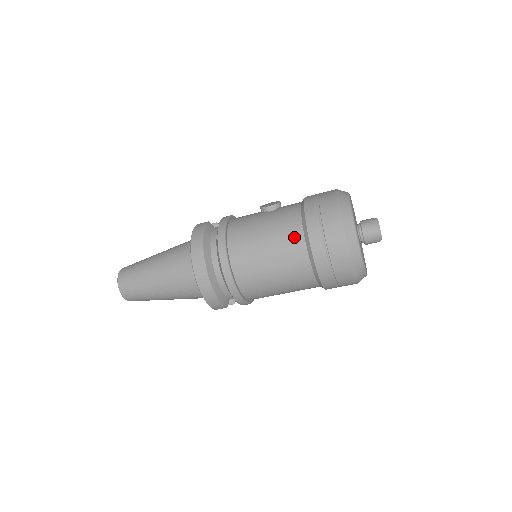
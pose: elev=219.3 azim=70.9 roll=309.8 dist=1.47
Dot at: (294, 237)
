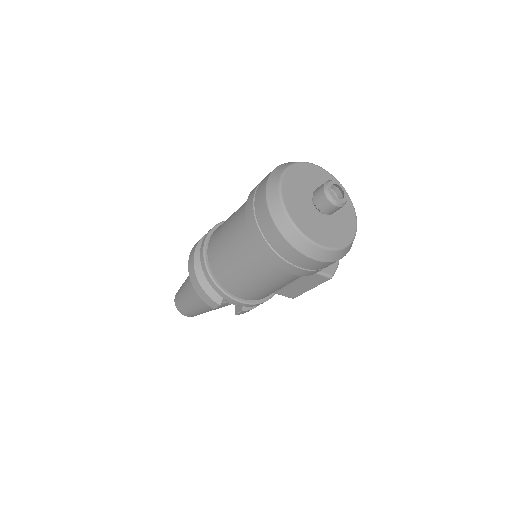
Dot at: (243, 210)
